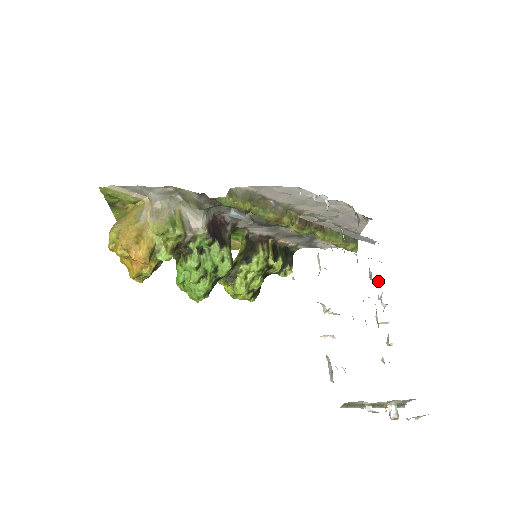
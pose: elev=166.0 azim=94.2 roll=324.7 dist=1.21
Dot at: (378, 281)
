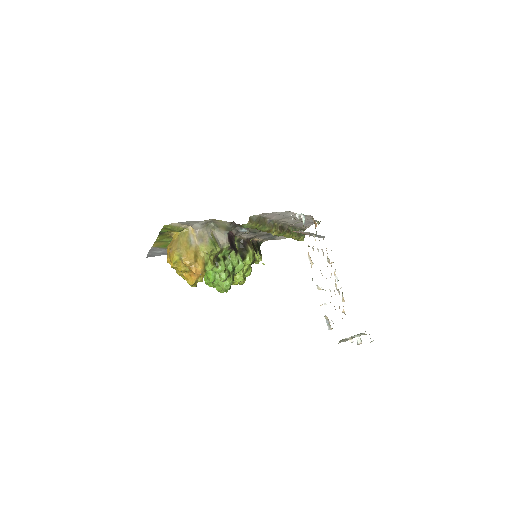
Dot at: occluded
